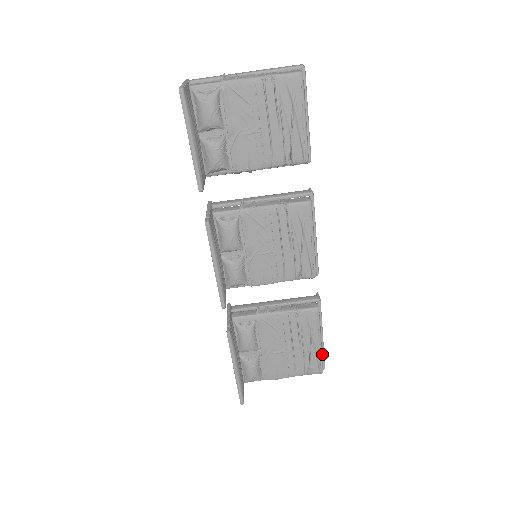
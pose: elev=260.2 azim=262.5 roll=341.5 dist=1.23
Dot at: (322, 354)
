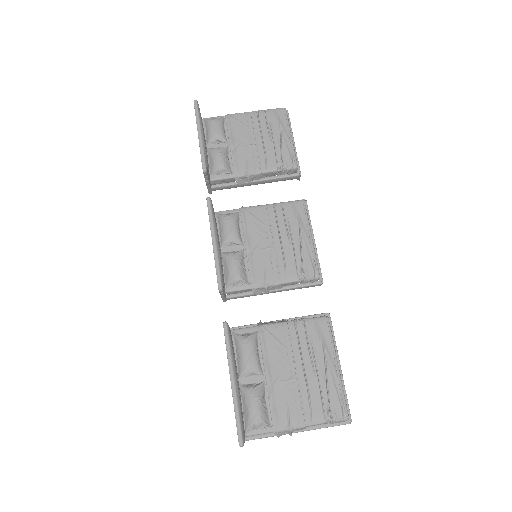
Dot at: occluded
